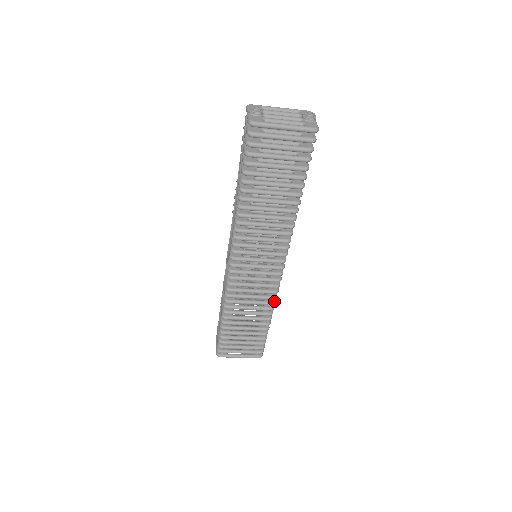
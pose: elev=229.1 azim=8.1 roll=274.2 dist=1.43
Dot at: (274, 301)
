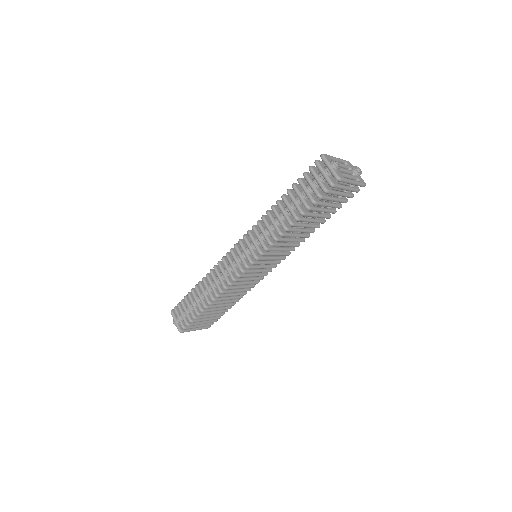
Dot at: occluded
